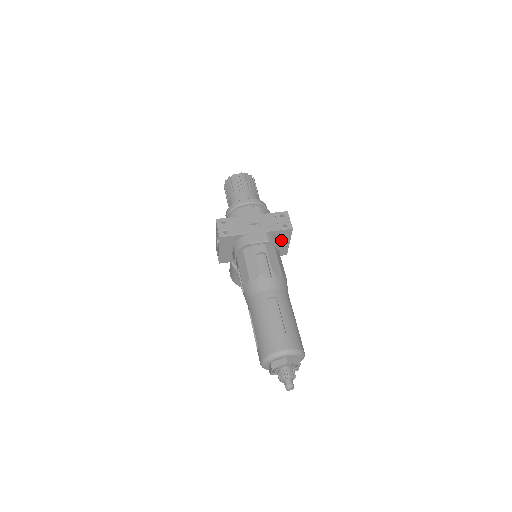
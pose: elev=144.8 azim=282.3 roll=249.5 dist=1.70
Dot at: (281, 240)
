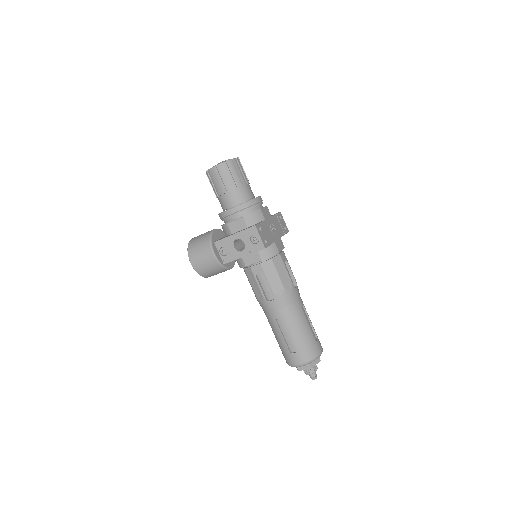
Dot at: occluded
